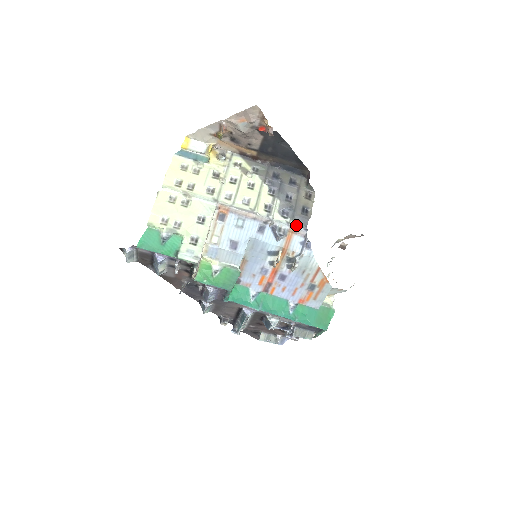
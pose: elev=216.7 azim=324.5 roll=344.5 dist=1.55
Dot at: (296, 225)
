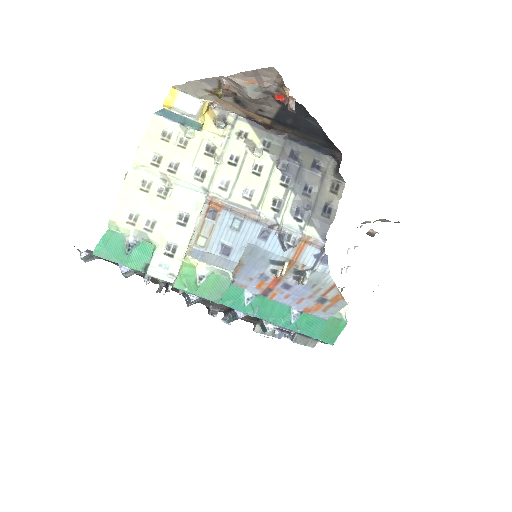
Dot at: (312, 232)
